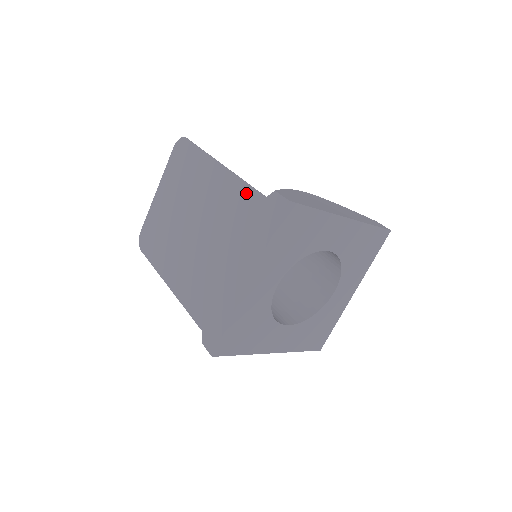
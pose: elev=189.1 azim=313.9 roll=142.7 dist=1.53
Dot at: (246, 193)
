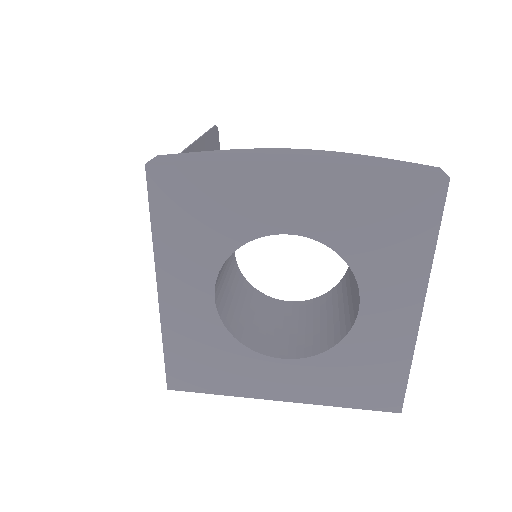
Dot at: occluded
